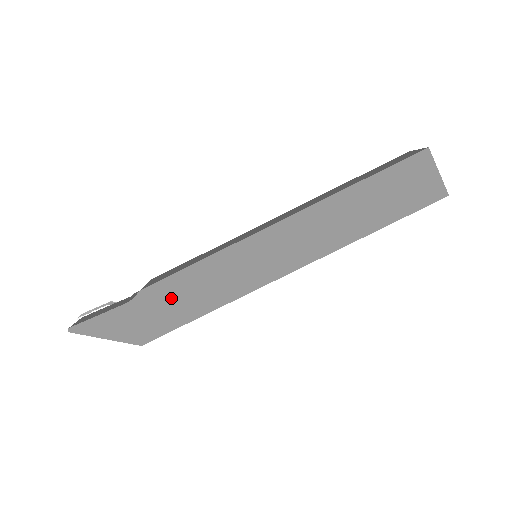
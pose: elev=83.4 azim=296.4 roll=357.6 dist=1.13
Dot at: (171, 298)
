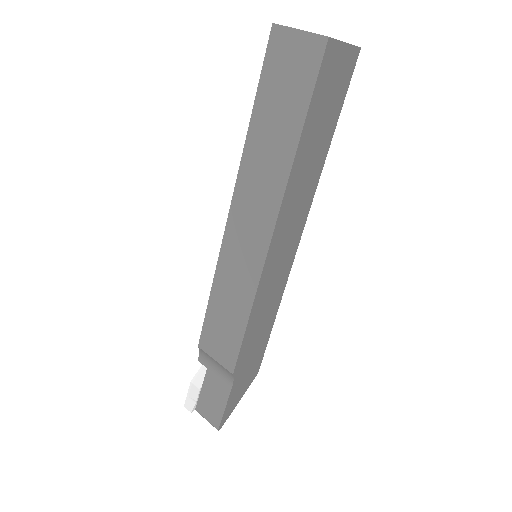
Dot at: (251, 348)
